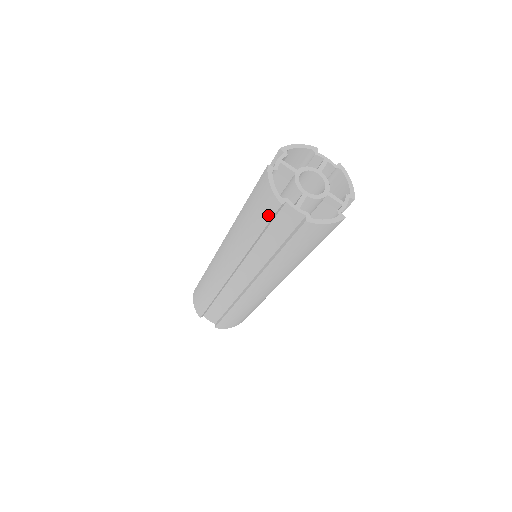
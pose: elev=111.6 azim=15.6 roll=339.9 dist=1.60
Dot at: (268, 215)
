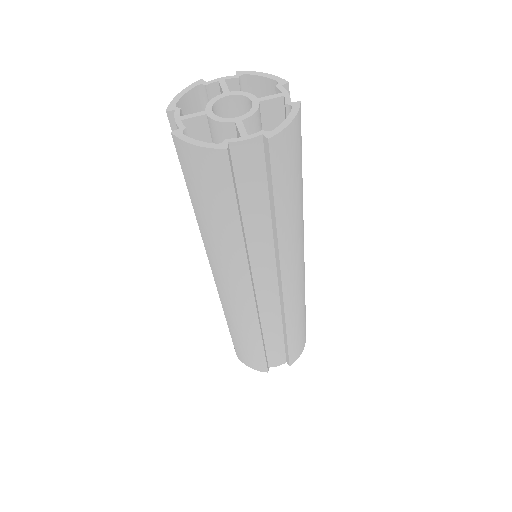
Dot at: occluded
